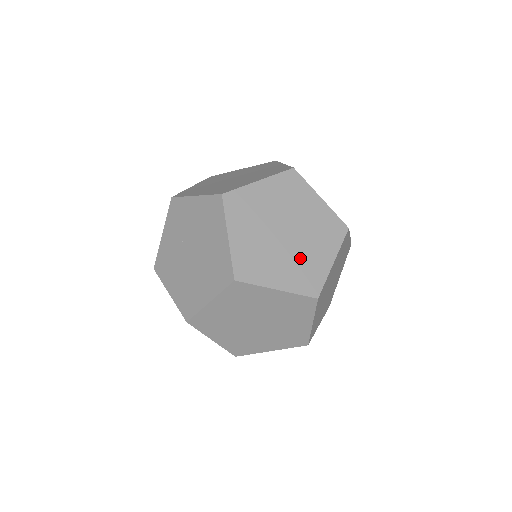
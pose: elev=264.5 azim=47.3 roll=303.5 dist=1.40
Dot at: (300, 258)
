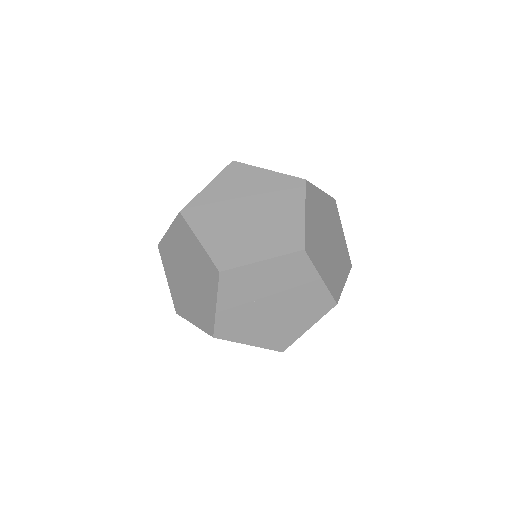
Dot at: (338, 249)
